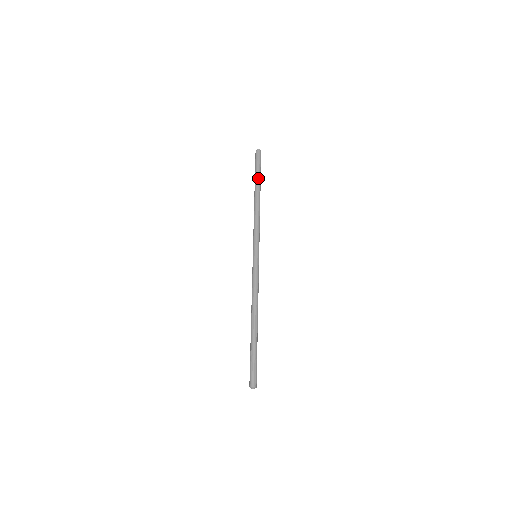
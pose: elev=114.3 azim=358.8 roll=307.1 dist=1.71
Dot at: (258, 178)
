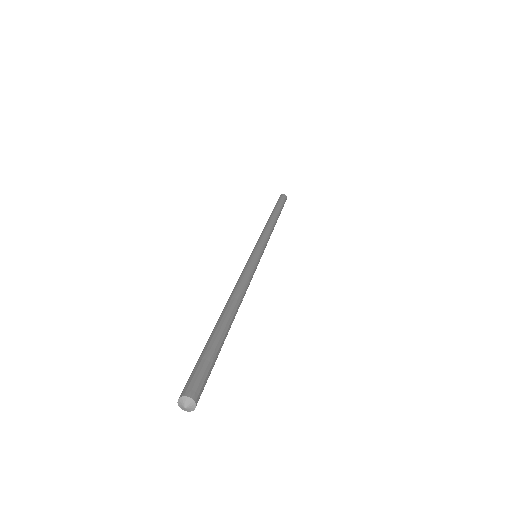
Dot at: (281, 209)
